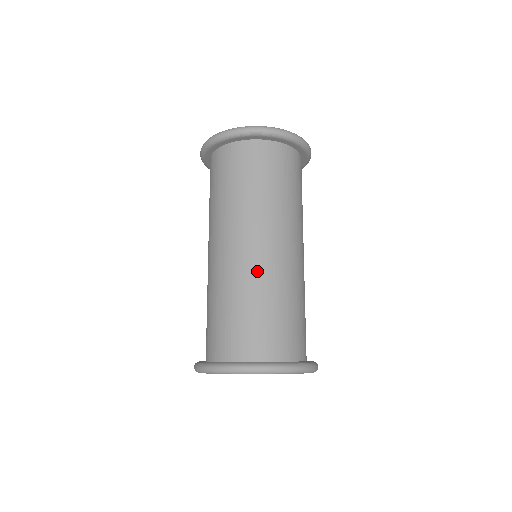
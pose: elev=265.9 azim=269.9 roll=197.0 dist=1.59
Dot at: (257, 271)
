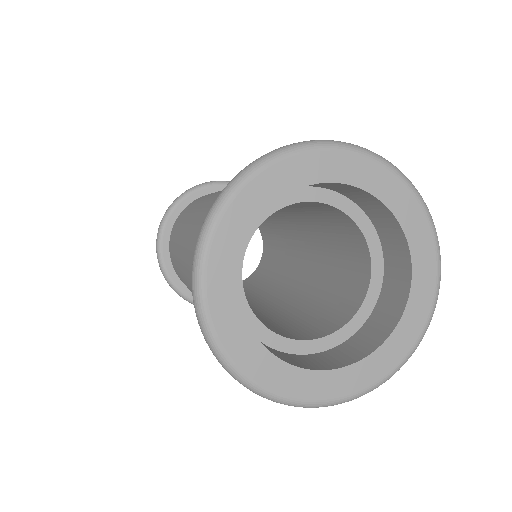
Dot at: occluded
